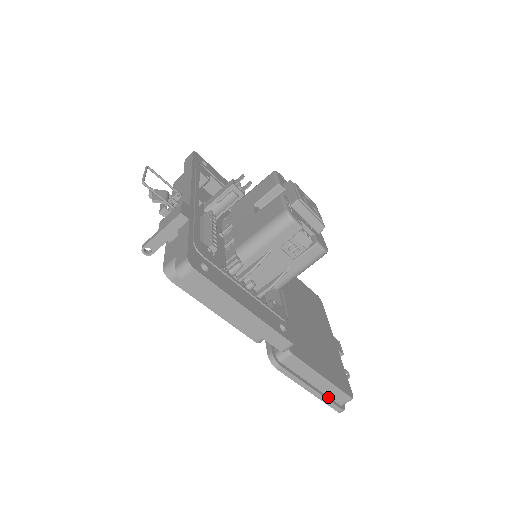
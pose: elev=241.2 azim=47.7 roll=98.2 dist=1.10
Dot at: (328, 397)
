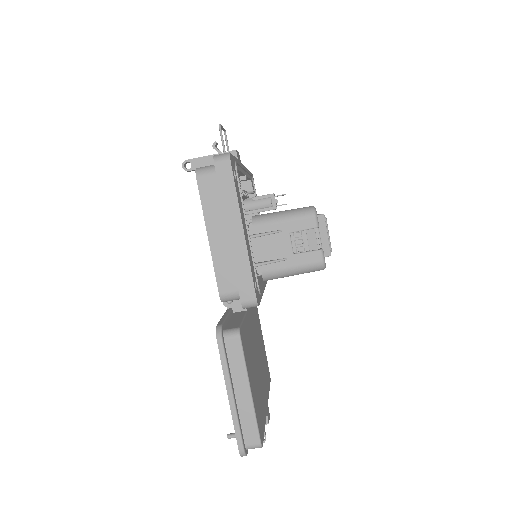
Dot at: (240, 423)
